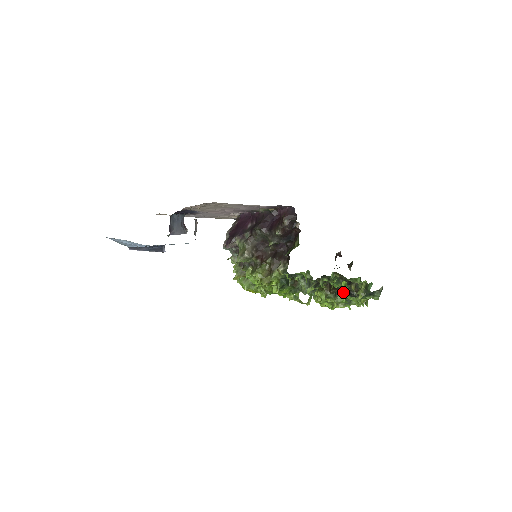
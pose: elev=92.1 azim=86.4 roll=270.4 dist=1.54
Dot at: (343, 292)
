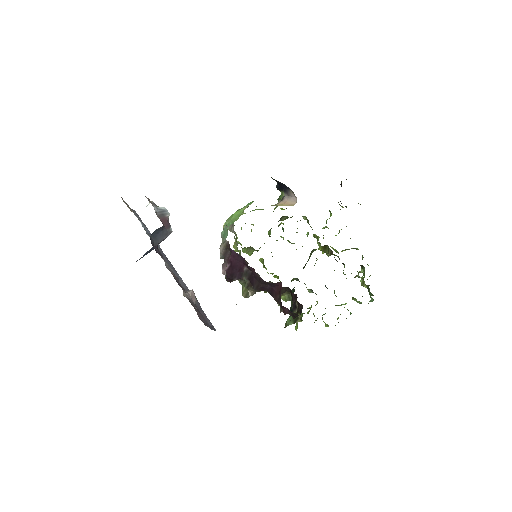
Dot at: occluded
